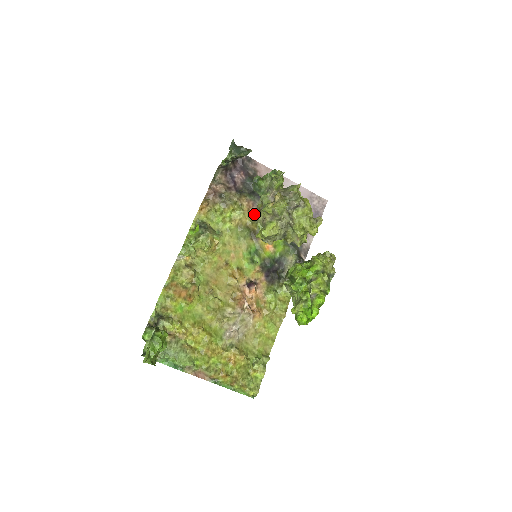
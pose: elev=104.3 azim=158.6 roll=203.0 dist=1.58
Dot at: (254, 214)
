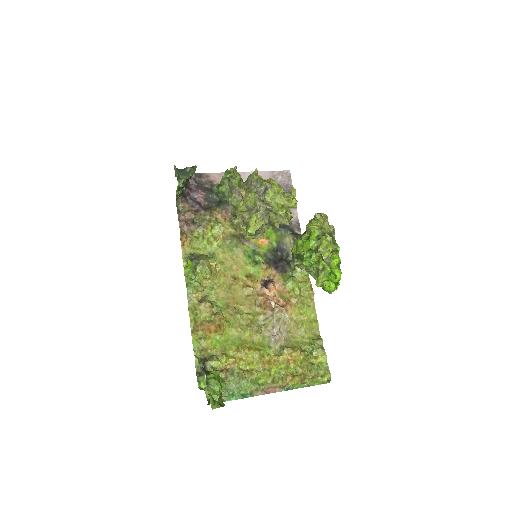
Dot at: (232, 220)
